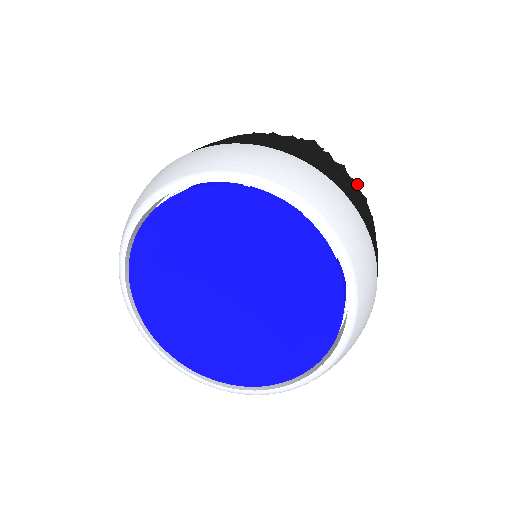
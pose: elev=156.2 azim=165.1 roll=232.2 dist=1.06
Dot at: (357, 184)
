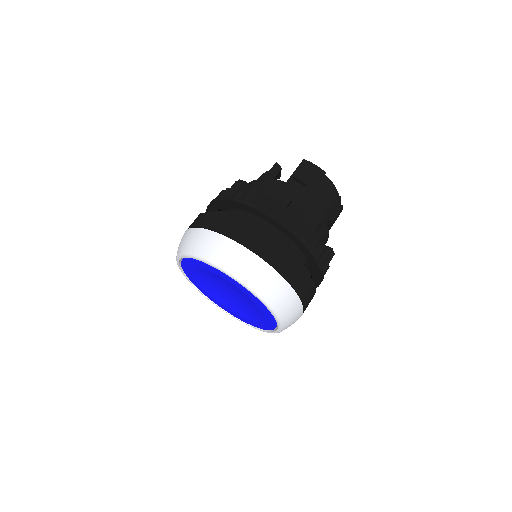
Dot at: (320, 241)
